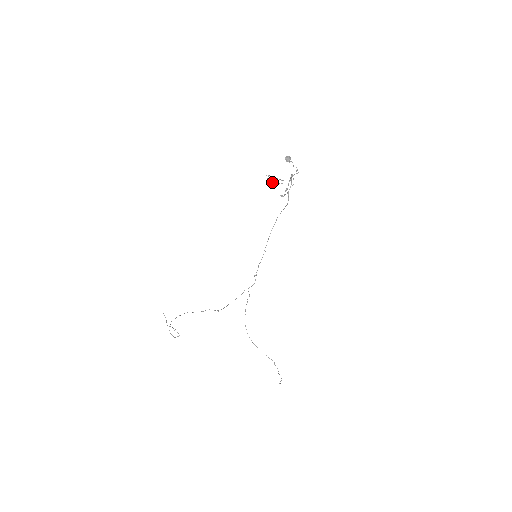
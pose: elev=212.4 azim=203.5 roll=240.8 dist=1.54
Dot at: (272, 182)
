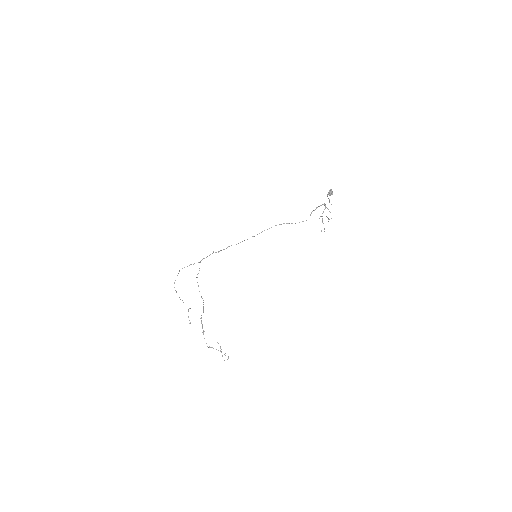
Dot at: occluded
